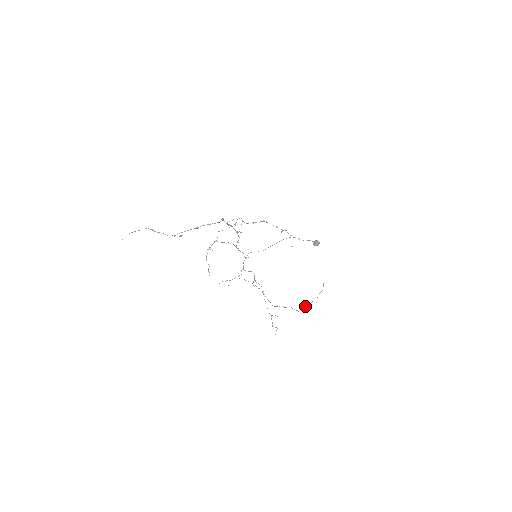
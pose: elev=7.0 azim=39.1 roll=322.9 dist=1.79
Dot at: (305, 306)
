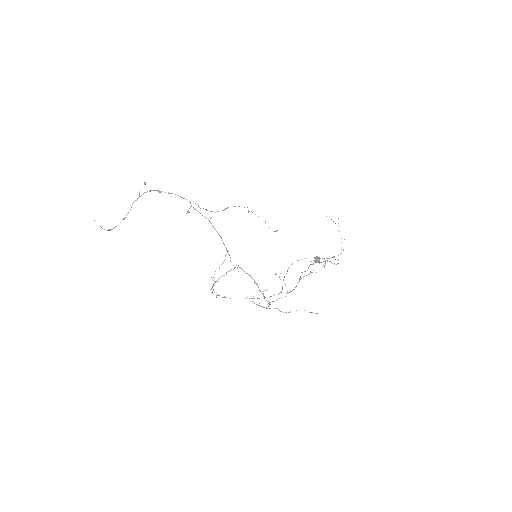
Dot at: occluded
